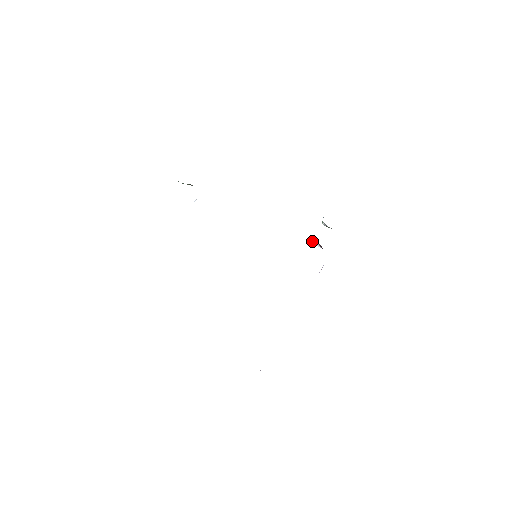
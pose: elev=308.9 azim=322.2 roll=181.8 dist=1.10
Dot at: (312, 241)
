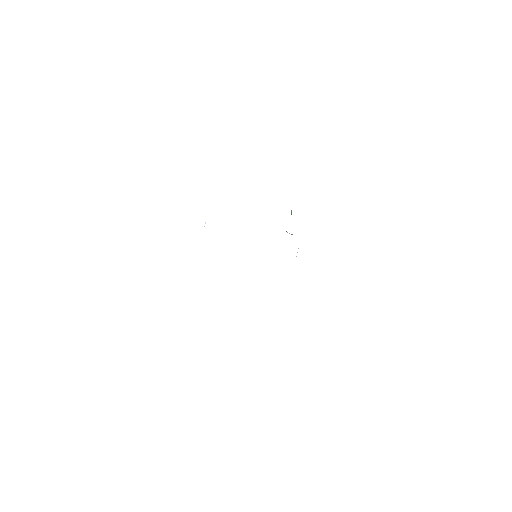
Dot at: occluded
